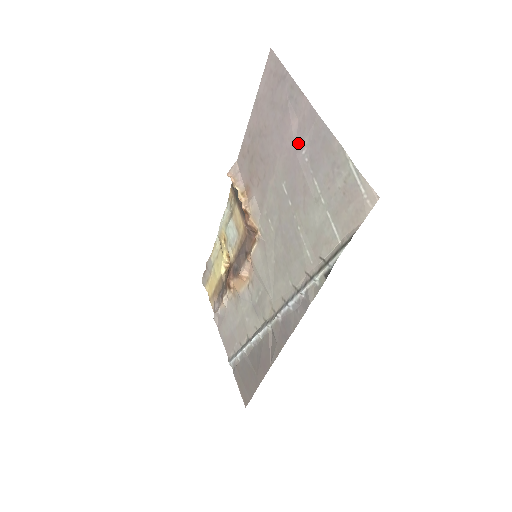
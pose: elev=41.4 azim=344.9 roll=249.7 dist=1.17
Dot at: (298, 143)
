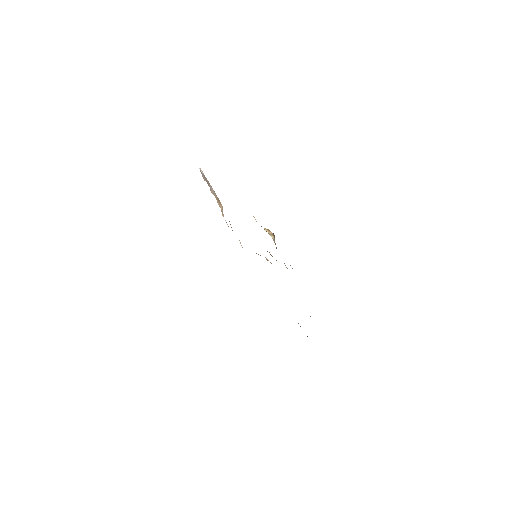
Dot at: occluded
